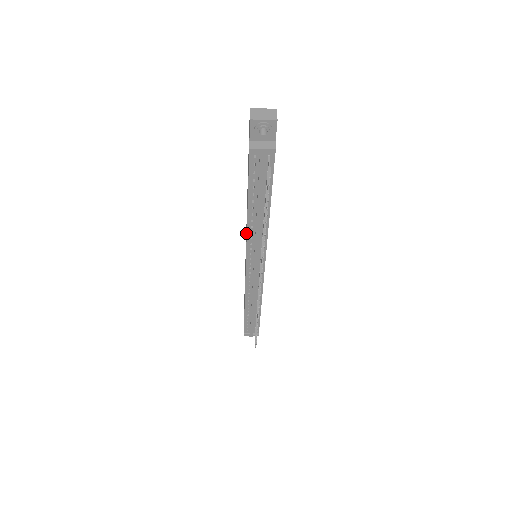
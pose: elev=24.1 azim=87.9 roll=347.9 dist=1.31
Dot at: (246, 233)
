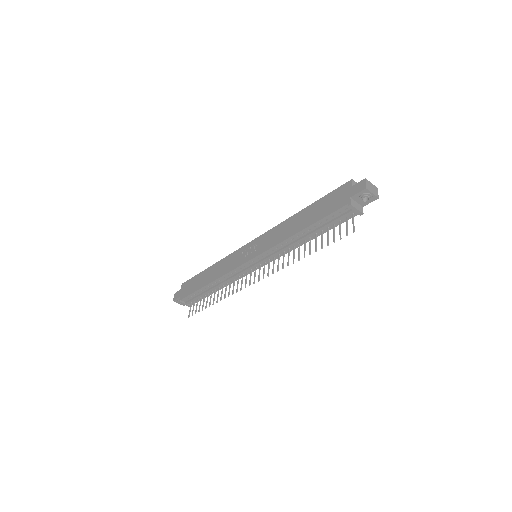
Dot at: (269, 239)
